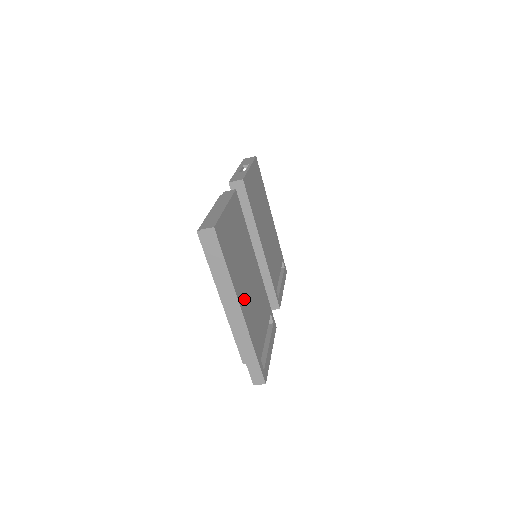
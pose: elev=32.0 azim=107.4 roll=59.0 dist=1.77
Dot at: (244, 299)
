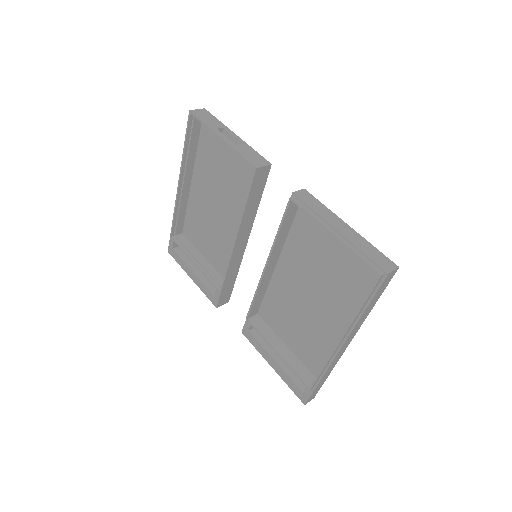
Dot at: (336, 326)
